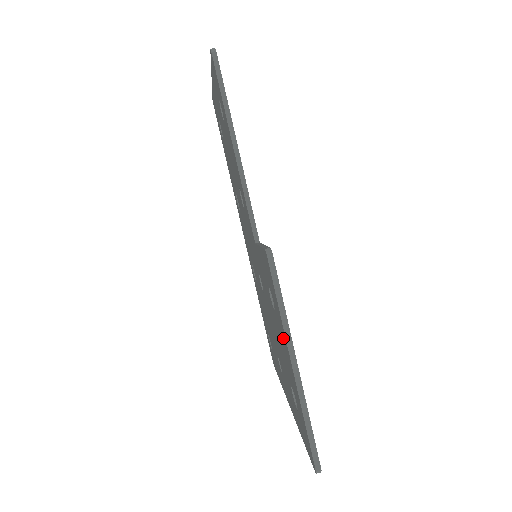
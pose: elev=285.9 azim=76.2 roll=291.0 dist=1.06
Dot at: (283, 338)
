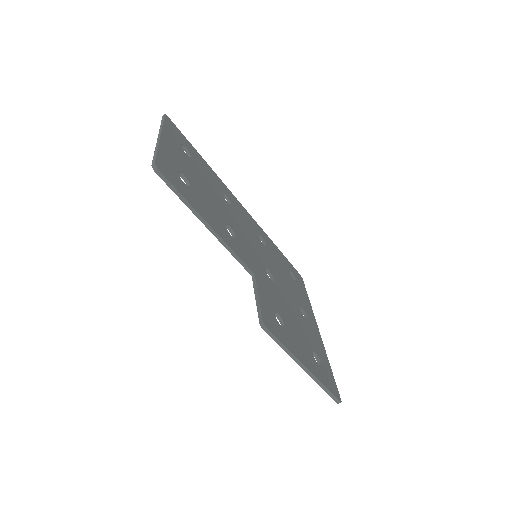
Dot at: occluded
